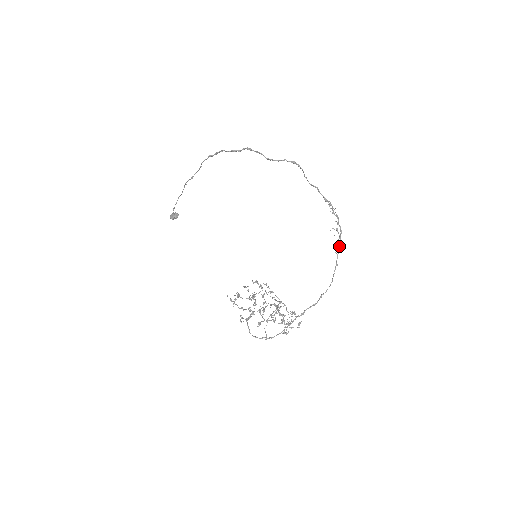
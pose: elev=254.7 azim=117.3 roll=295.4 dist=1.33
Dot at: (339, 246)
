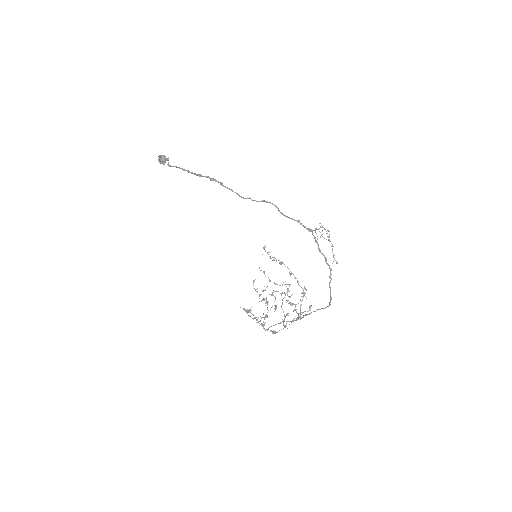
Dot at: (334, 259)
